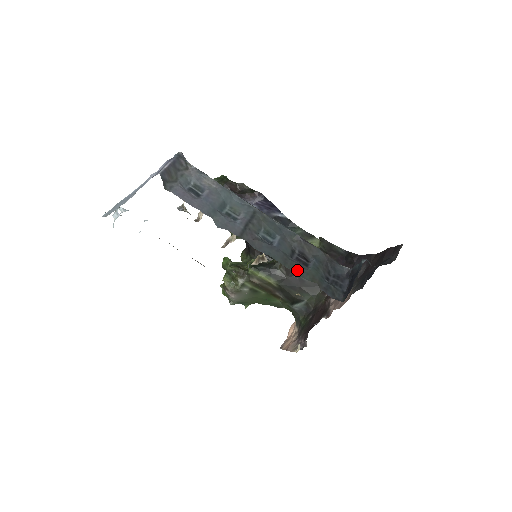
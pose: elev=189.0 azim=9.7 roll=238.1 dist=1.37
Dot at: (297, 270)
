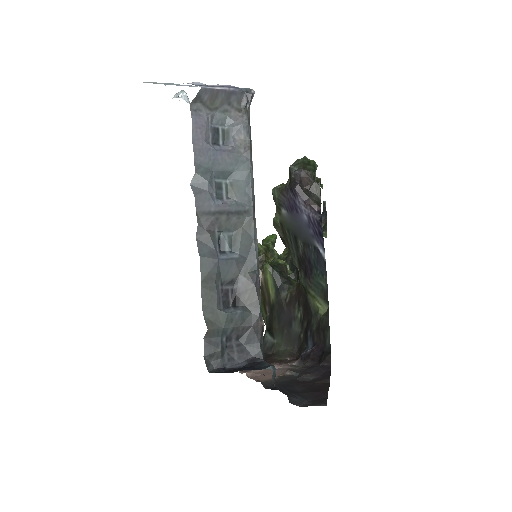
Dot at: (208, 298)
